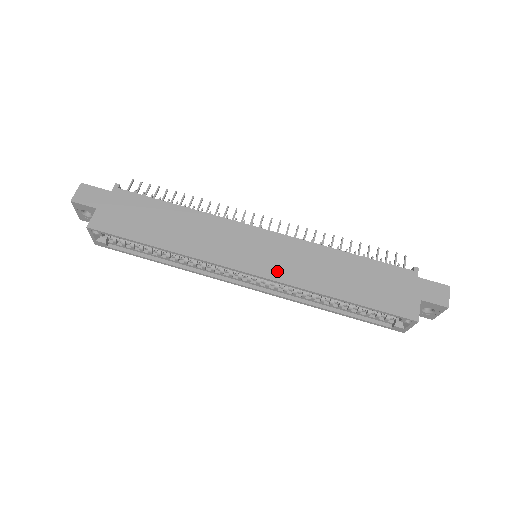
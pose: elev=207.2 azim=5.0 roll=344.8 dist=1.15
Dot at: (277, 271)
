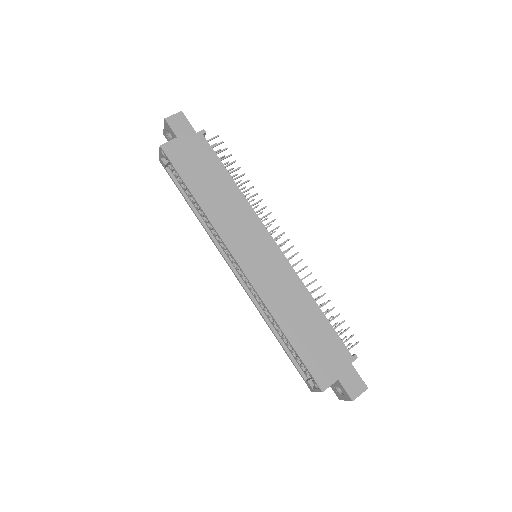
Dot at: (258, 278)
